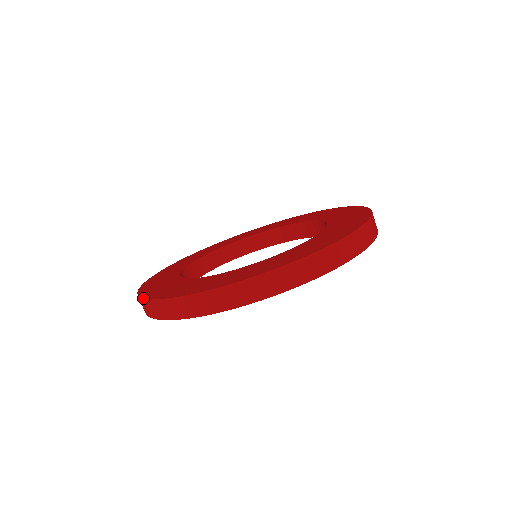
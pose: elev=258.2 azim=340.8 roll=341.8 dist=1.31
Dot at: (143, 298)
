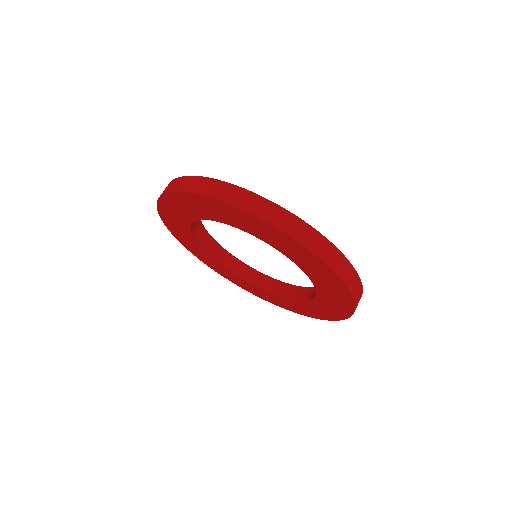
Dot at: occluded
